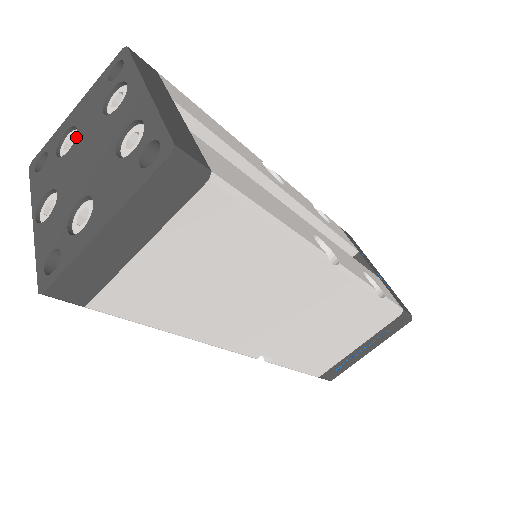
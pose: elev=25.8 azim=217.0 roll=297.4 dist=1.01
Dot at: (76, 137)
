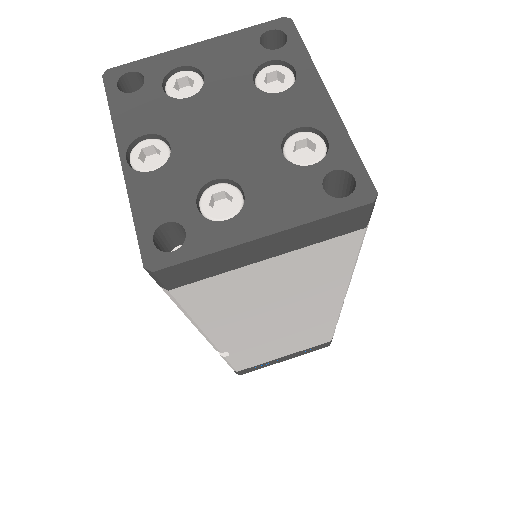
Dot at: (204, 87)
